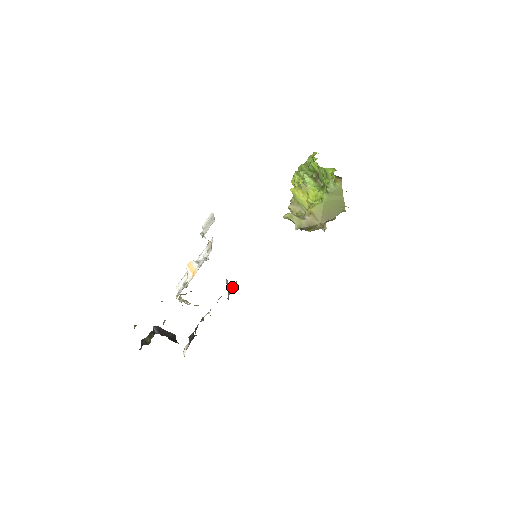
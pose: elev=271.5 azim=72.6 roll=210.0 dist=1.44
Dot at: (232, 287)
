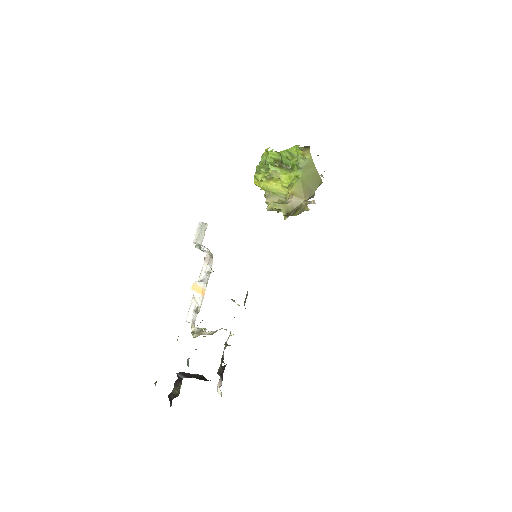
Dot at: occluded
